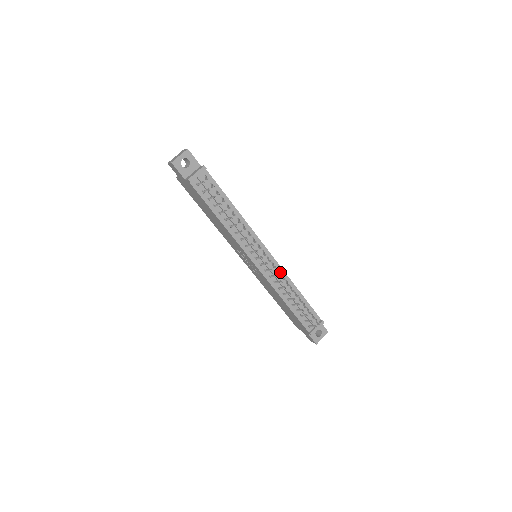
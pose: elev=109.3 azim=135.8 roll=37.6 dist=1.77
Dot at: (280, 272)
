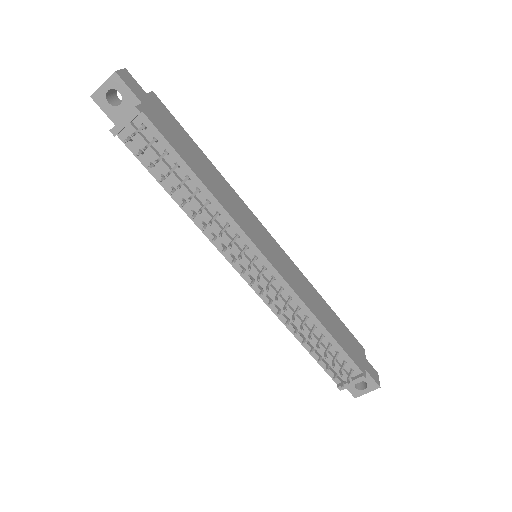
Dot at: (276, 299)
